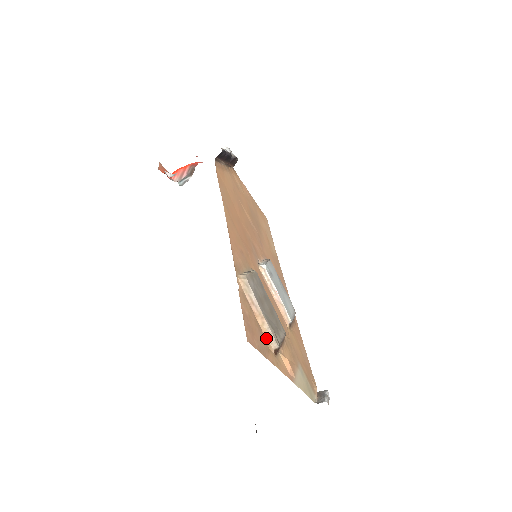
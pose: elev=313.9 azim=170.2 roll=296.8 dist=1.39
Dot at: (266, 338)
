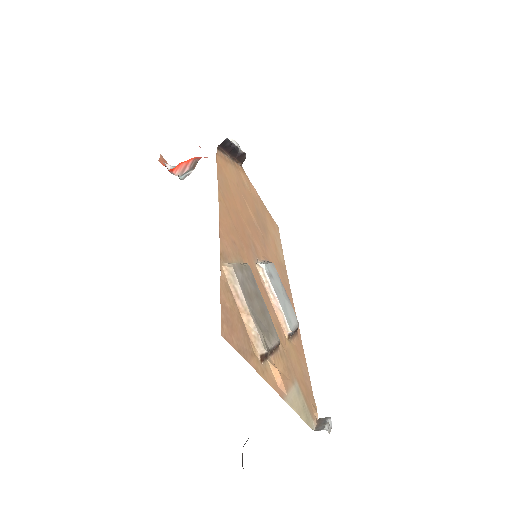
Dot at: (251, 339)
